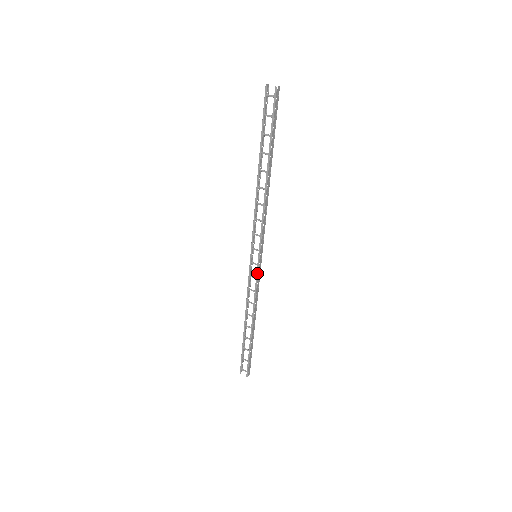
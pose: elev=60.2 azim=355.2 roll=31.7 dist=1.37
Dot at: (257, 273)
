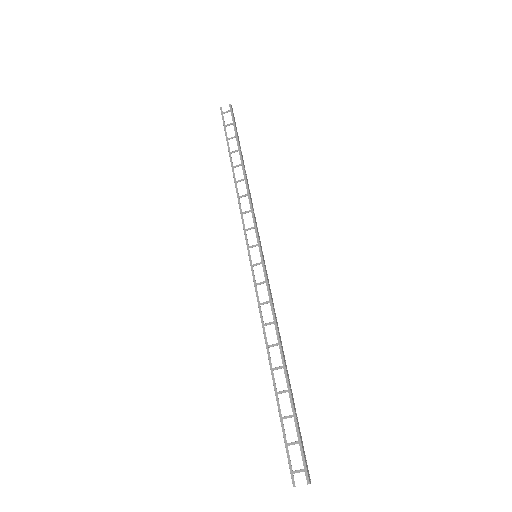
Dot at: (265, 273)
